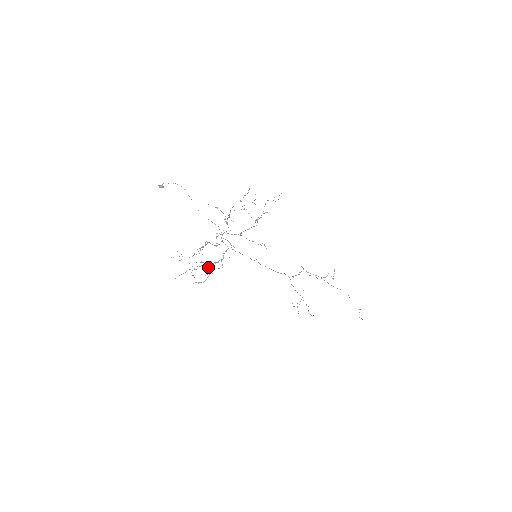
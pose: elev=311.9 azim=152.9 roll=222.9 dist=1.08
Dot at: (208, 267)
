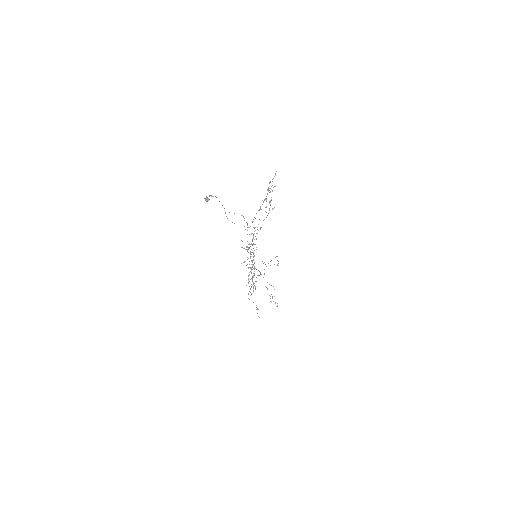
Dot at: (248, 275)
